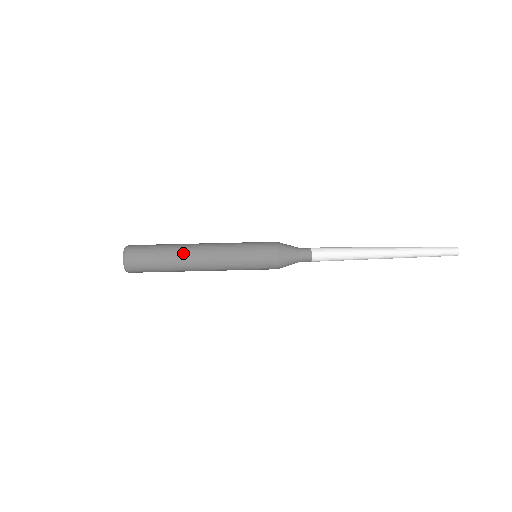
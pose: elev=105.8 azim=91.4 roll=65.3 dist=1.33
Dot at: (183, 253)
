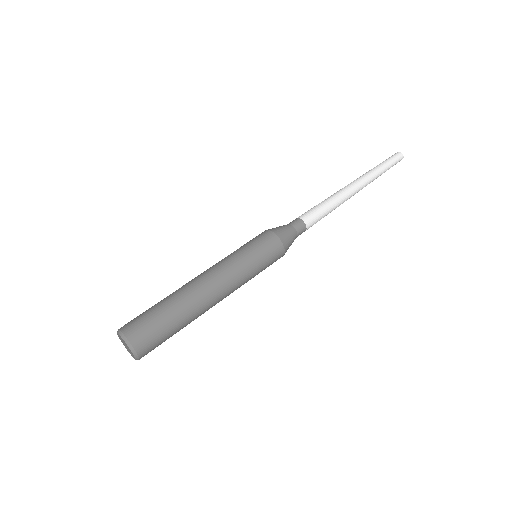
Dot at: (185, 290)
